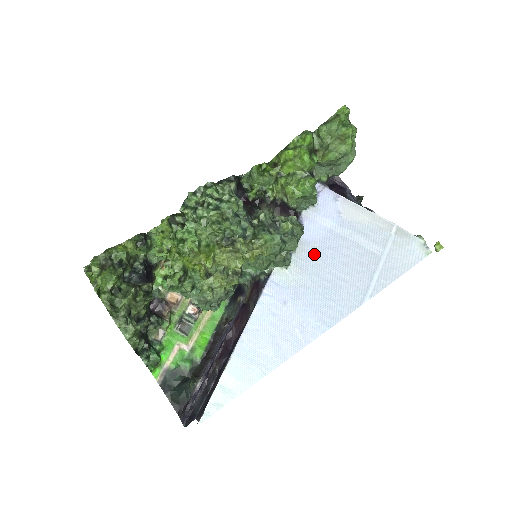
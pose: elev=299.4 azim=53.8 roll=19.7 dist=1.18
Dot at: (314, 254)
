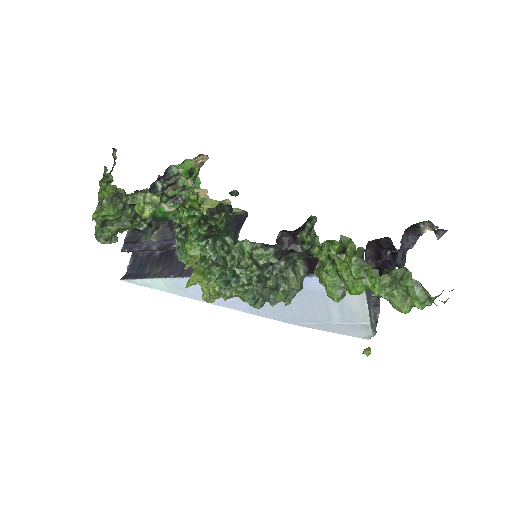
Dot at: occluded
